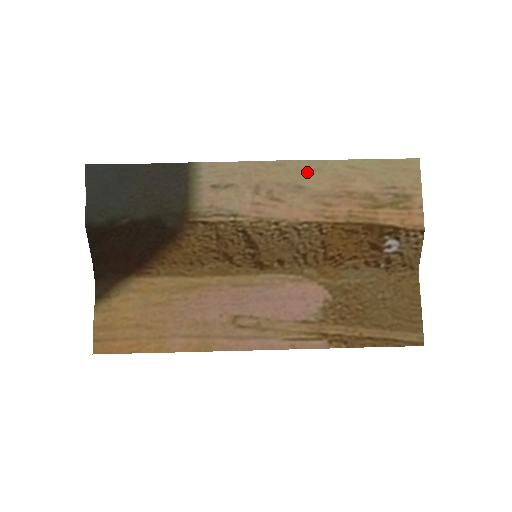
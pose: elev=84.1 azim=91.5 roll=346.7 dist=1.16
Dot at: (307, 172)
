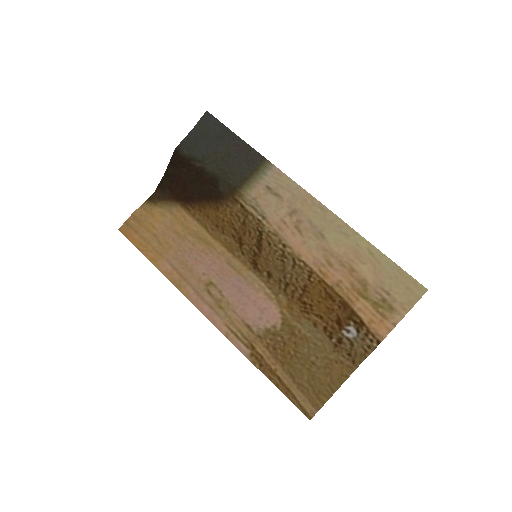
Dot at: (336, 230)
